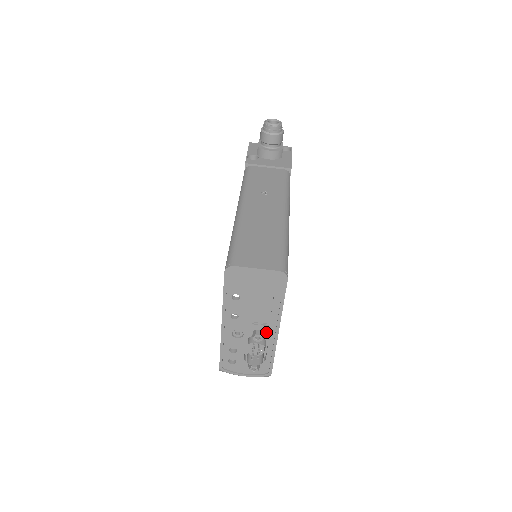
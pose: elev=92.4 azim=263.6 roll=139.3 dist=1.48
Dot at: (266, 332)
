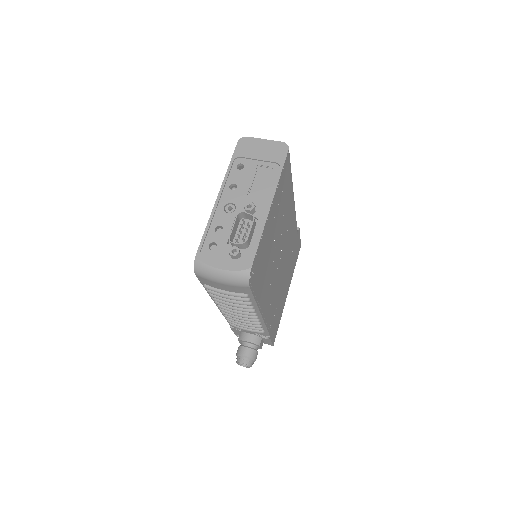
Dot at: (258, 207)
